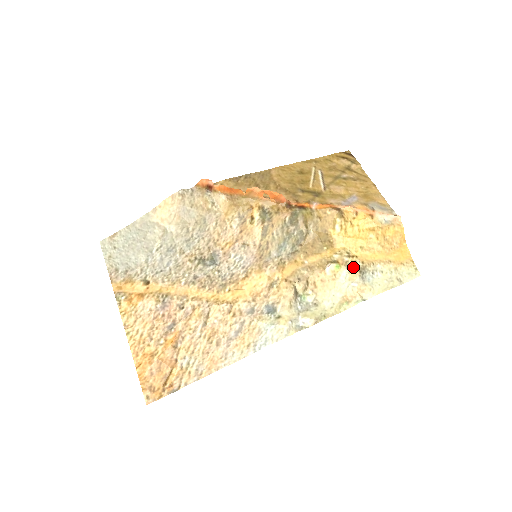
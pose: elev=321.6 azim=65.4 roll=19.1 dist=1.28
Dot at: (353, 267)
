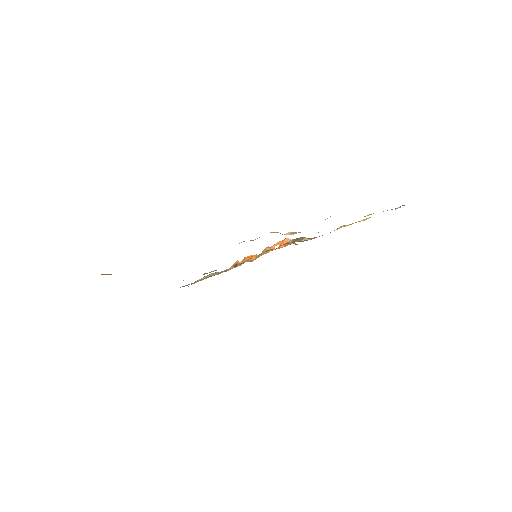
Dot at: occluded
